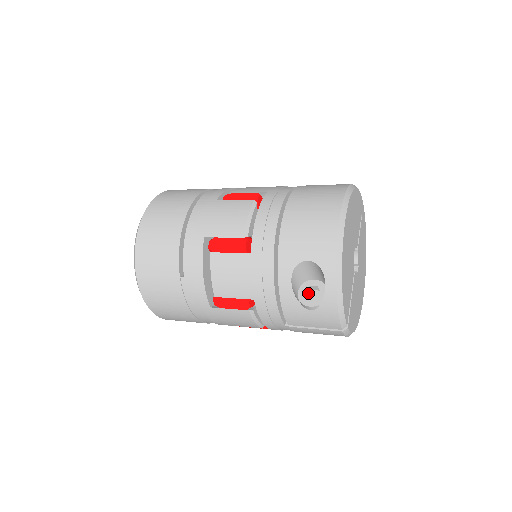
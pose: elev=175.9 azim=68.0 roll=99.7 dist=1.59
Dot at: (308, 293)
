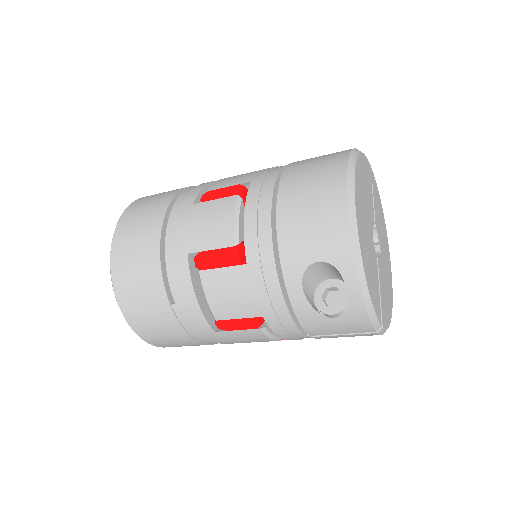
Dot at: (326, 296)
